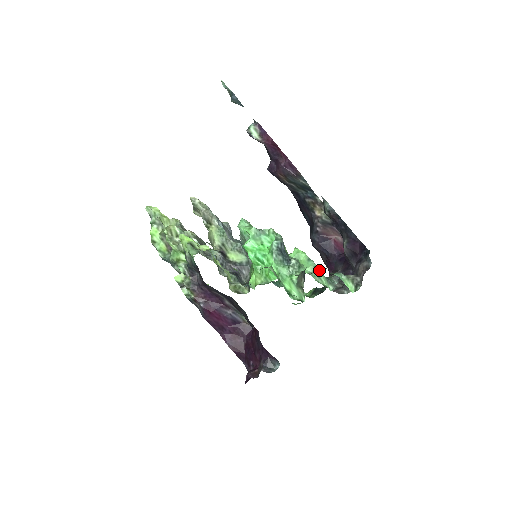
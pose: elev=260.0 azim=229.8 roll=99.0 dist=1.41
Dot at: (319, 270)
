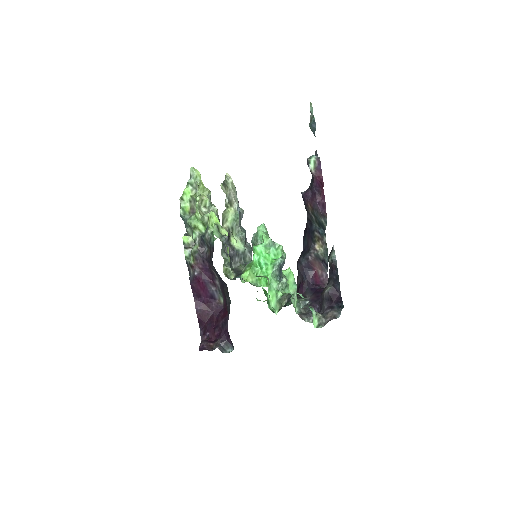
Dot at: occluded
